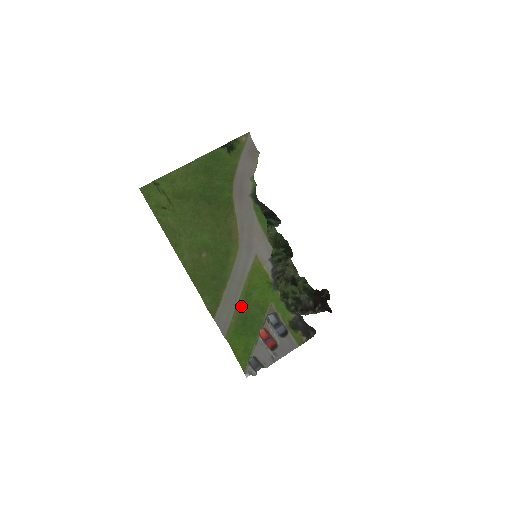
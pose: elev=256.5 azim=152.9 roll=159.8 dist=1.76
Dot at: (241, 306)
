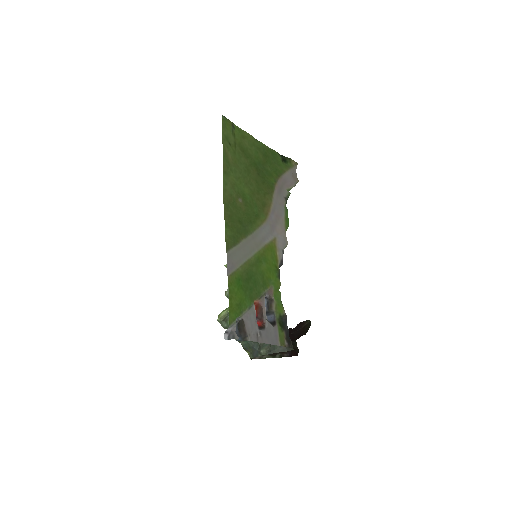
Dot at: (251, 264)
